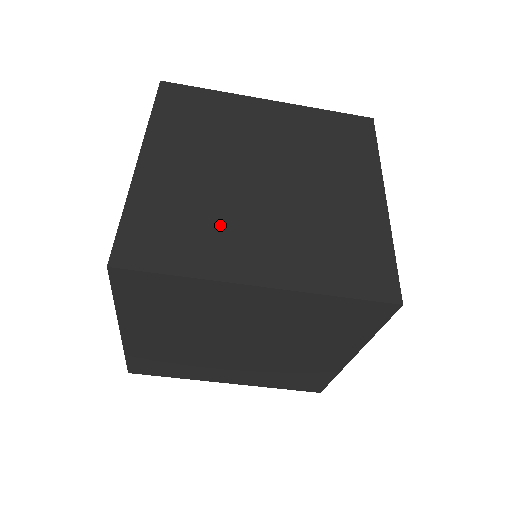
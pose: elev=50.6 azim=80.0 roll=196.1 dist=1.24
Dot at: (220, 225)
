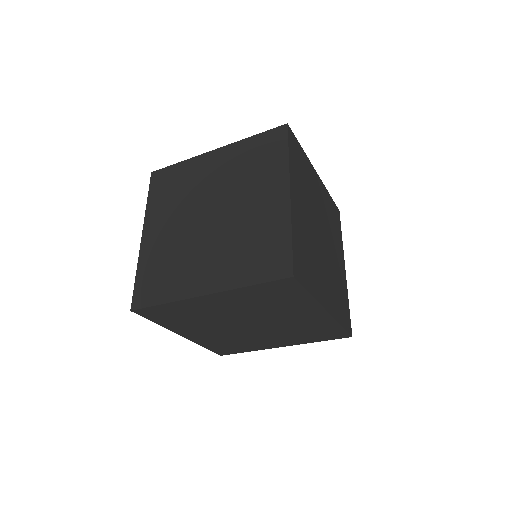
Dot at: (184, 262)
